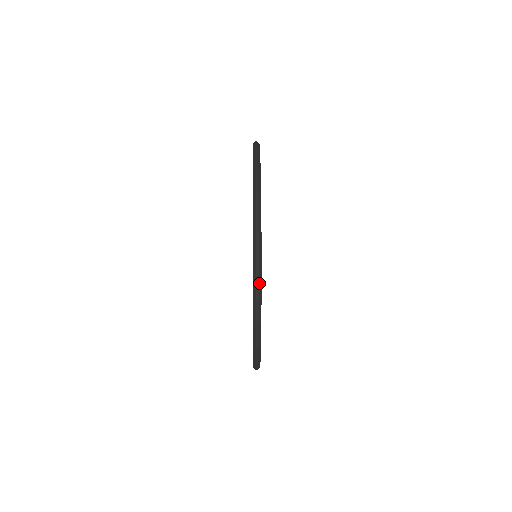
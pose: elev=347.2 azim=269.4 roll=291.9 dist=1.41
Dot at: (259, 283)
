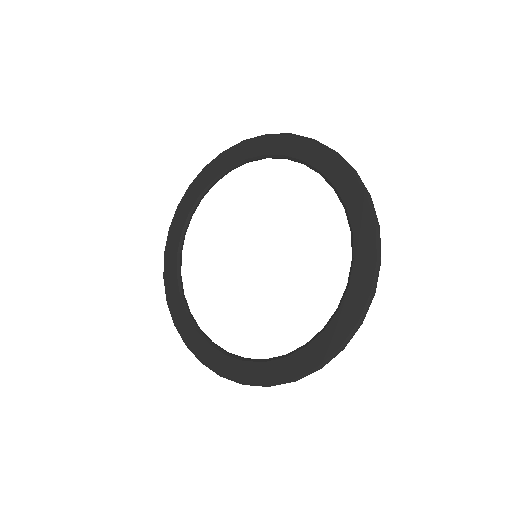
Dot at: occluded
